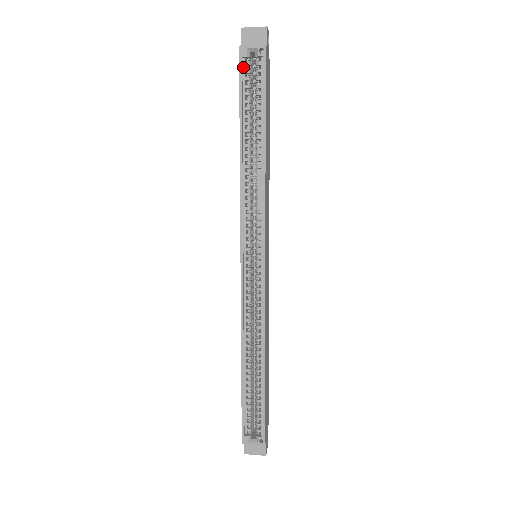
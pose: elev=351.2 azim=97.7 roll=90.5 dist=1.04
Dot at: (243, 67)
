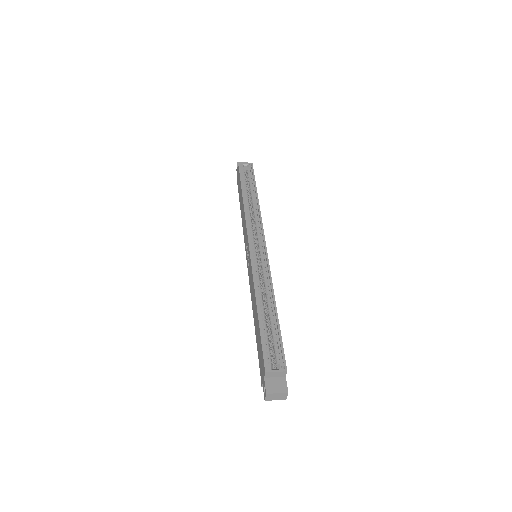
Dot at: (241, 170)
